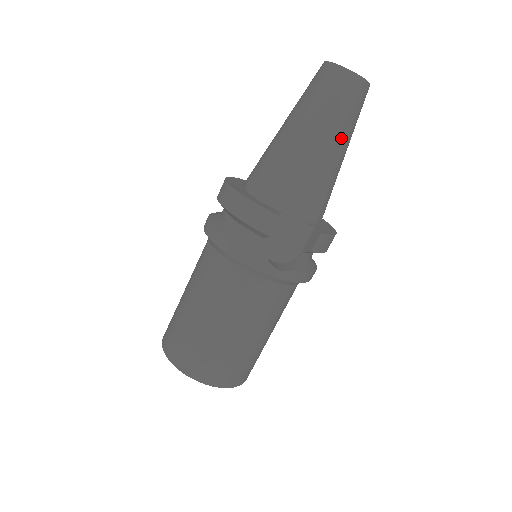
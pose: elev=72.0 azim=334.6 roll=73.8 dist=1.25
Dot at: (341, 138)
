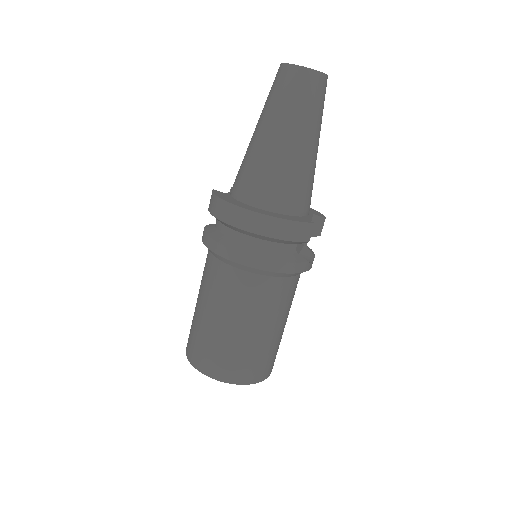
Dot at: occluded
